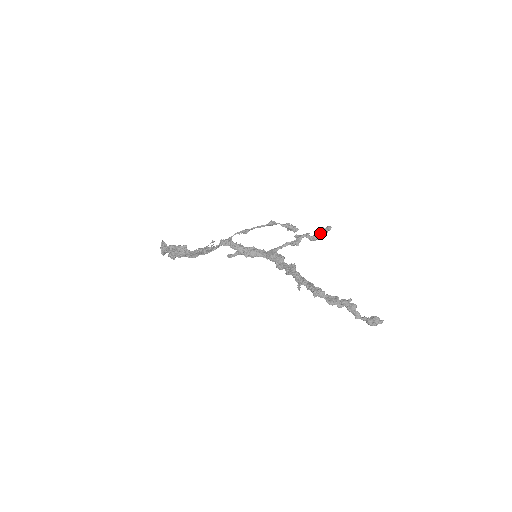
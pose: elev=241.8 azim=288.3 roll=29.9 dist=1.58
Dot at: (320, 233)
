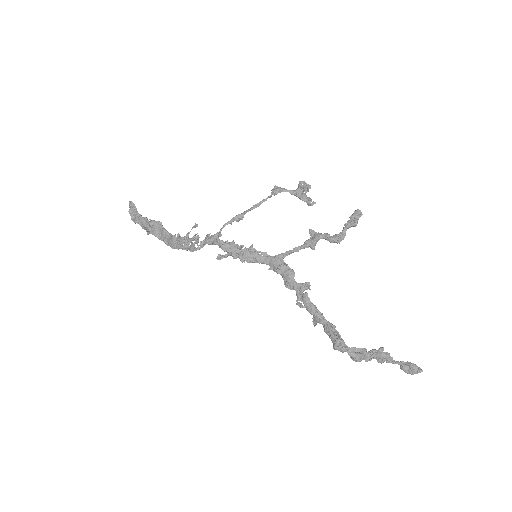
Dot at: (345, 231)
